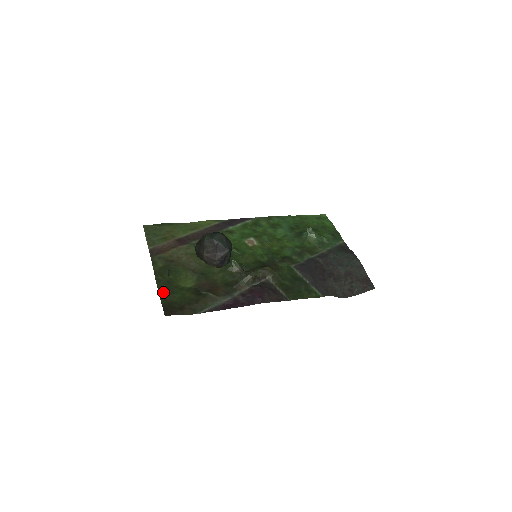
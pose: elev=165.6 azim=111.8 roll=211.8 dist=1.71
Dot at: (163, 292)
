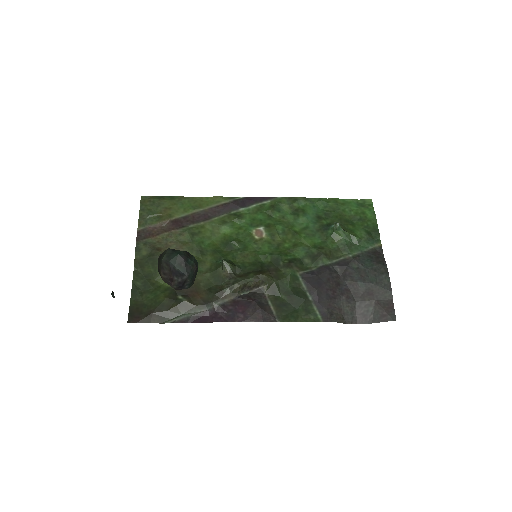
Dot at: (136, 289)
